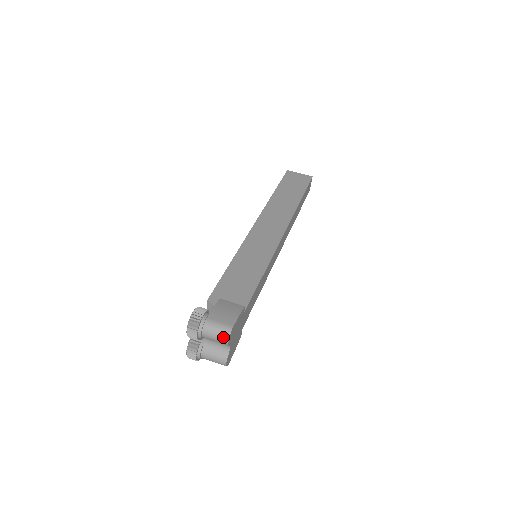
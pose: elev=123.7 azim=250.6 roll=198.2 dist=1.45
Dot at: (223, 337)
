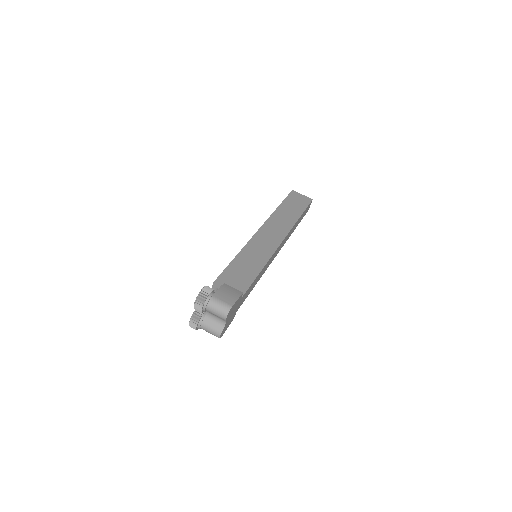
Dot at: (223, 313)
